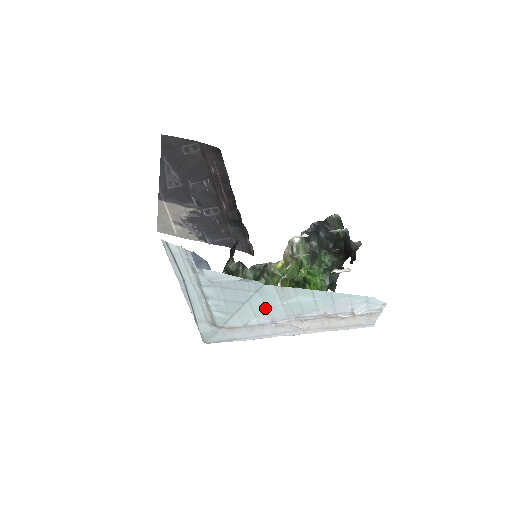
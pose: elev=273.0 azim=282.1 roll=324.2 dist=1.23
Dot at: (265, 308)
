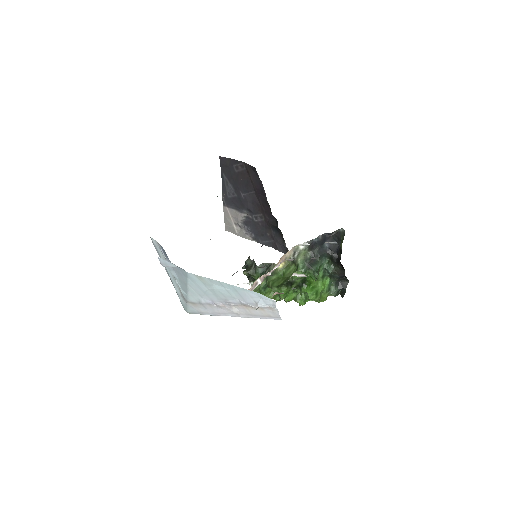
Dot at: (201, 291)
